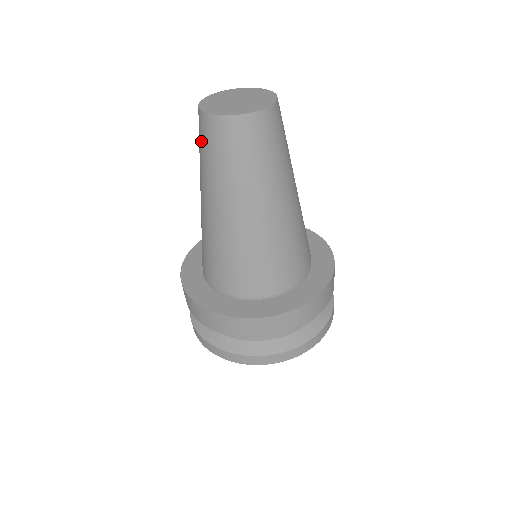
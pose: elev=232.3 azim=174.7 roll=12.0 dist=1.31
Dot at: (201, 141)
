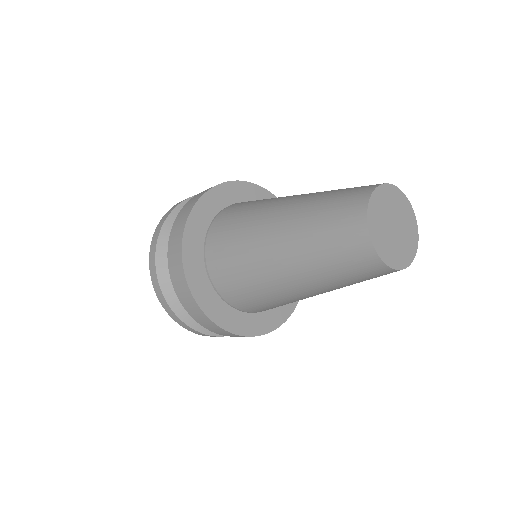
Dot at: (351, 269)
